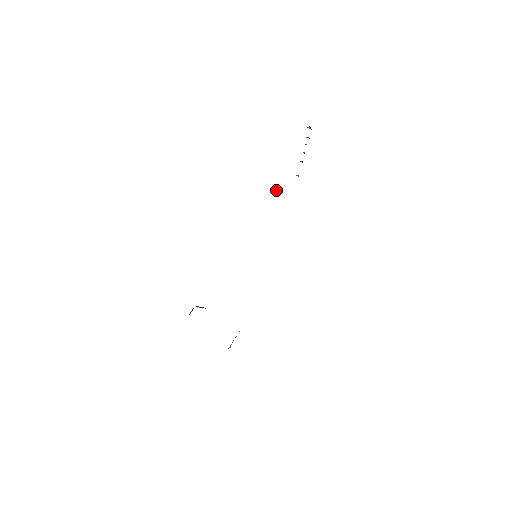
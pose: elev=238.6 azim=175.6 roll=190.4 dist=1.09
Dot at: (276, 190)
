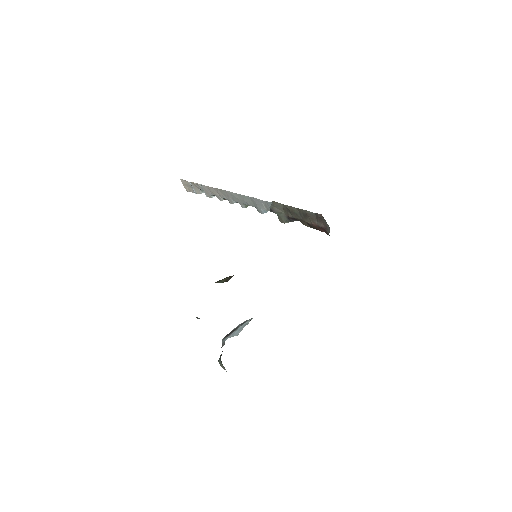
Dot at: (274, 210)
